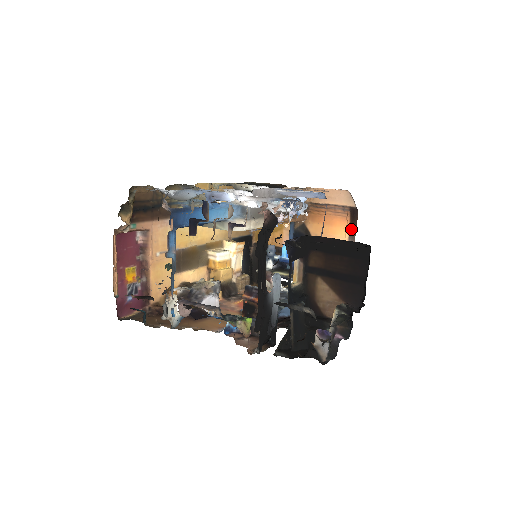
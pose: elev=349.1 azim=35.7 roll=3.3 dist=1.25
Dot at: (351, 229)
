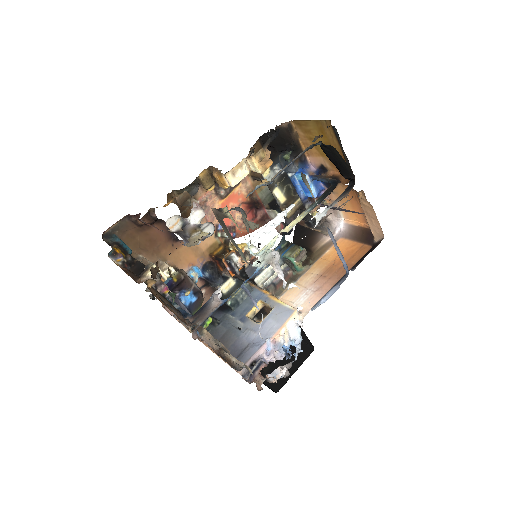
Dot at: (358, 230)
